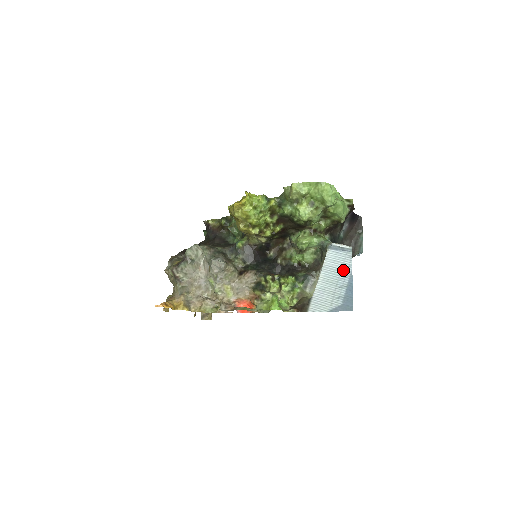
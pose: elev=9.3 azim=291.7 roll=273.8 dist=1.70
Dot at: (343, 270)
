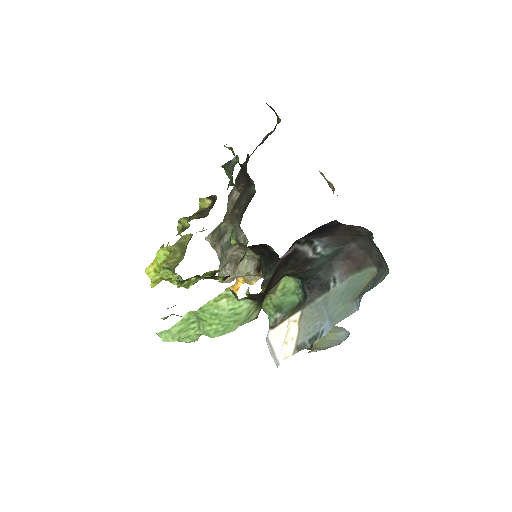
Dot at: occluded
